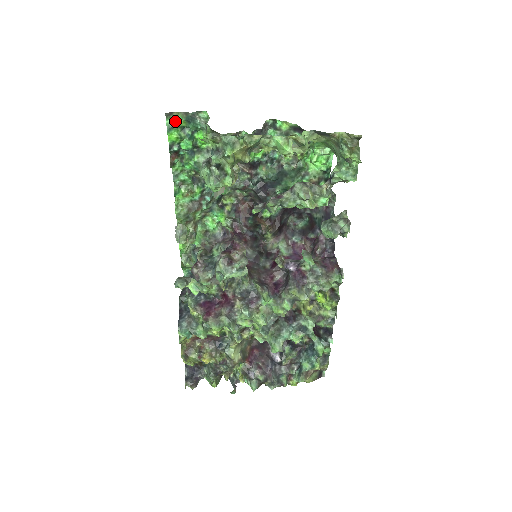
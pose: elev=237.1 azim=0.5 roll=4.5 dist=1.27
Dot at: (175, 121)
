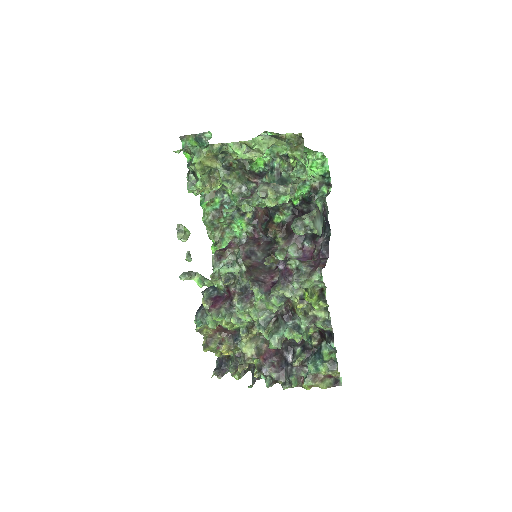
Dot at: (189, 142)
